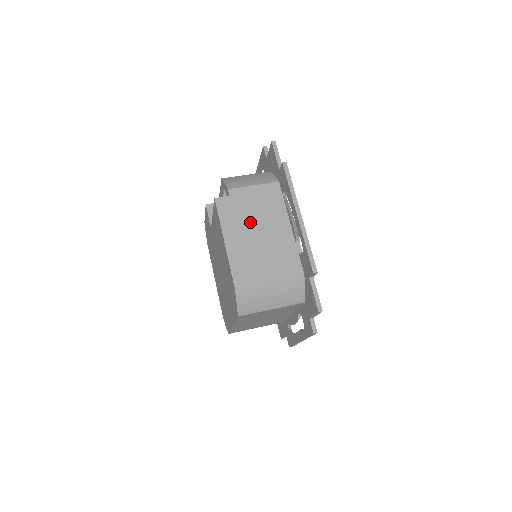
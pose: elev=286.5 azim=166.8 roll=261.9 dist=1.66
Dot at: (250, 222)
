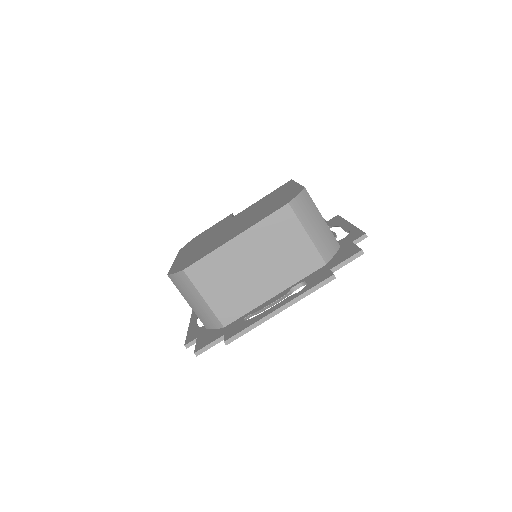
Dot at: occluded
